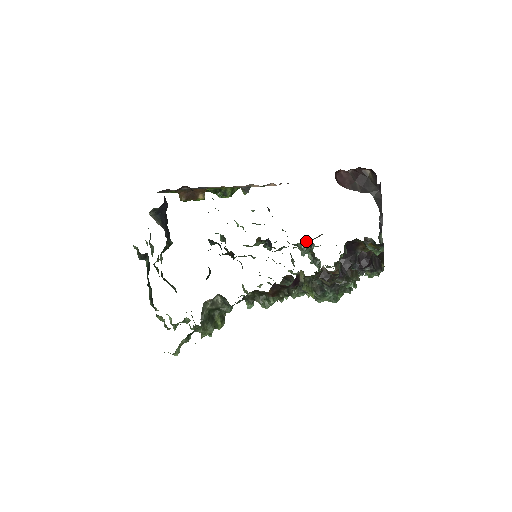
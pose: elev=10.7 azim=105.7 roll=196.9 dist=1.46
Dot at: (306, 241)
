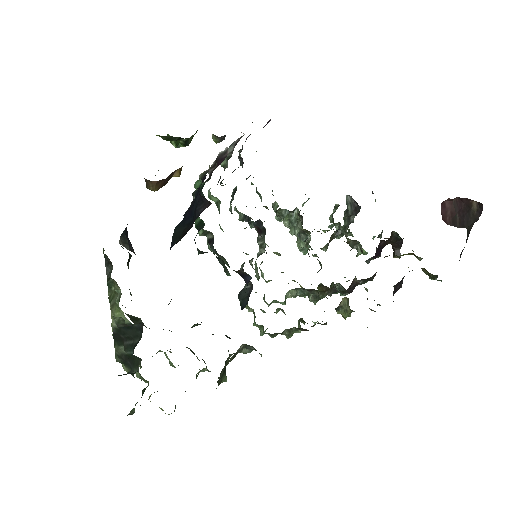
Dot at: occluded
